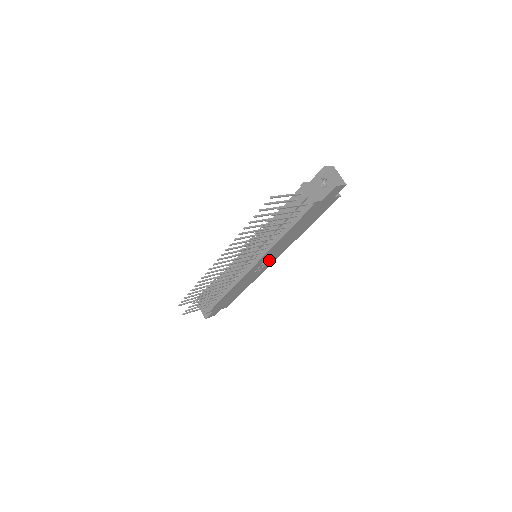
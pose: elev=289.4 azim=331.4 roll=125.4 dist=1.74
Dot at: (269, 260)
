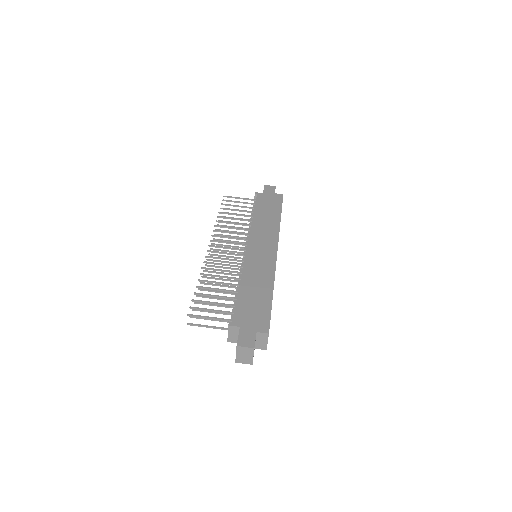
Dot at: occluded
